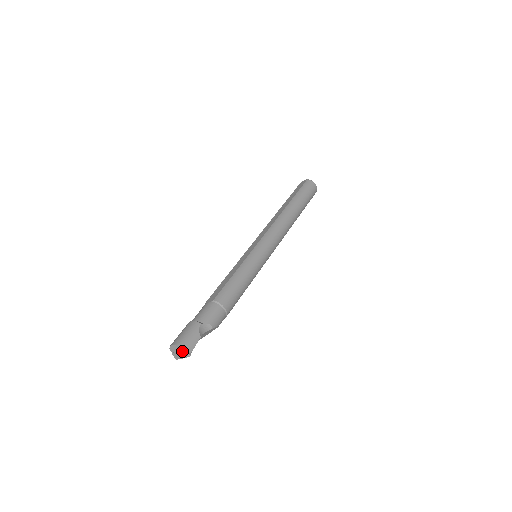
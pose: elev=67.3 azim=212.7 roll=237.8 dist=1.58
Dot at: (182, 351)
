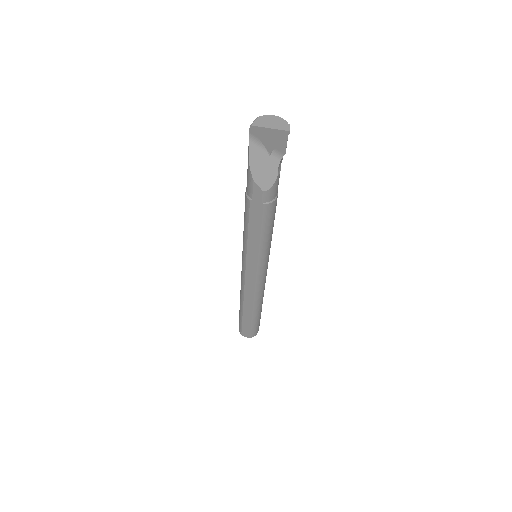
Dot at: (284, 124)
